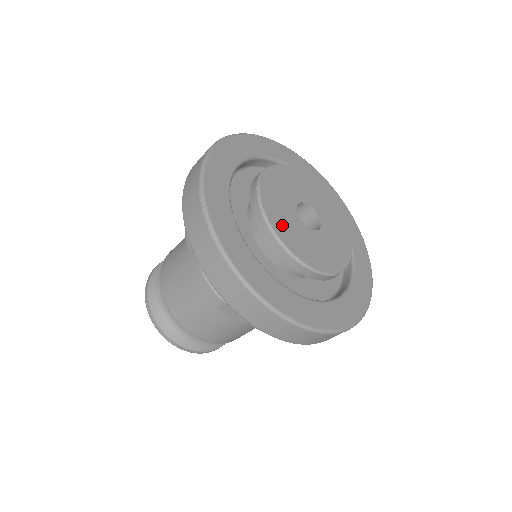
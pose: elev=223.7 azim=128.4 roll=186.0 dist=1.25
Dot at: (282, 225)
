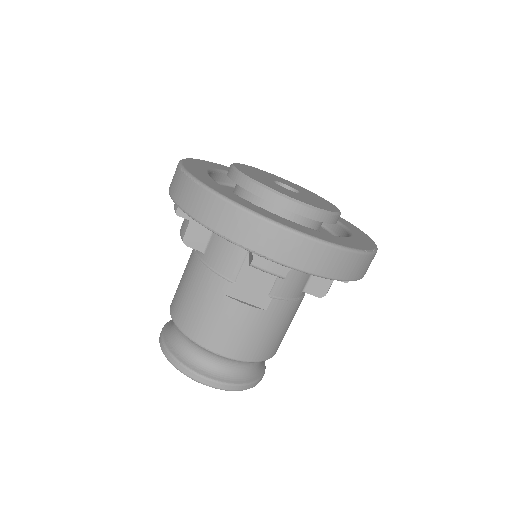
Dot at: (259, 179)
